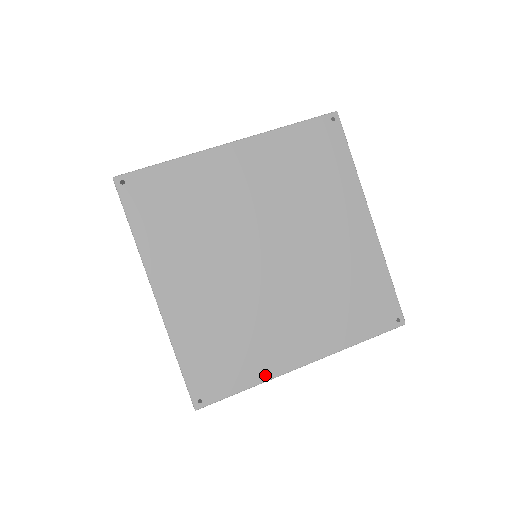
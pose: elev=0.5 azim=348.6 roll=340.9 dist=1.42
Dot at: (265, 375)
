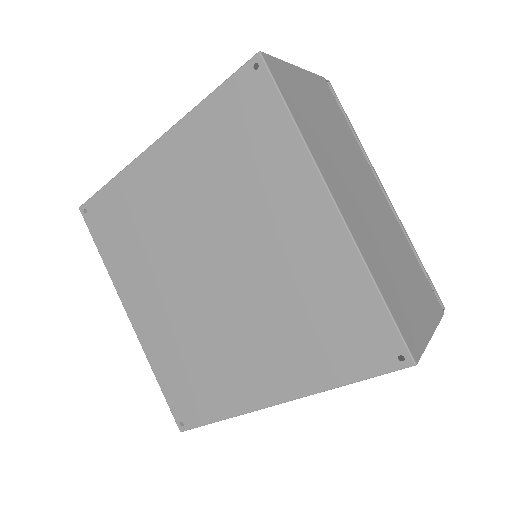
Dot at: (235, 409)
